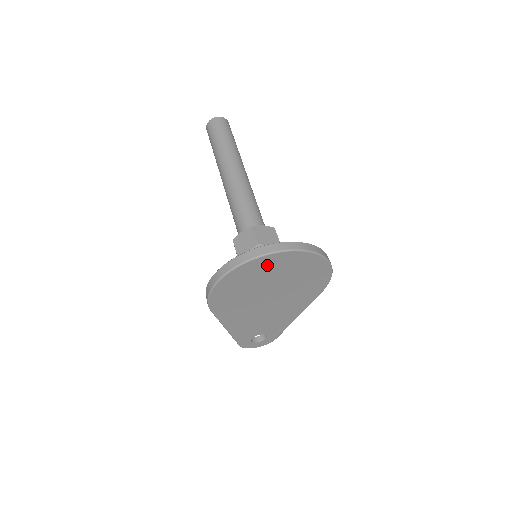
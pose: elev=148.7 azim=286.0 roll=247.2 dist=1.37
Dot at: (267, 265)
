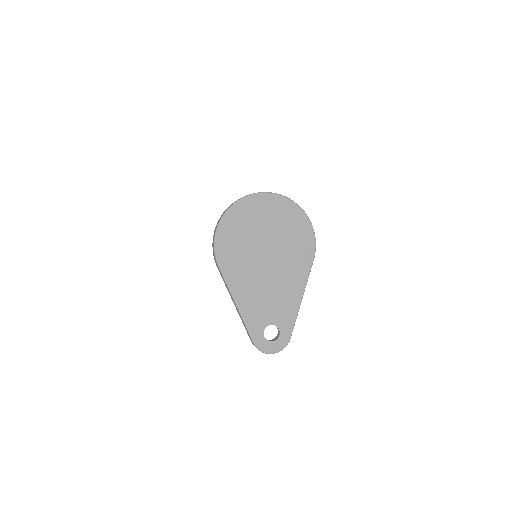
Dot at: (256, 208)
